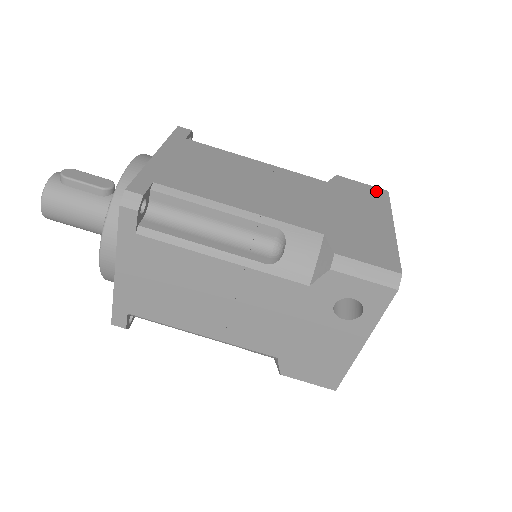
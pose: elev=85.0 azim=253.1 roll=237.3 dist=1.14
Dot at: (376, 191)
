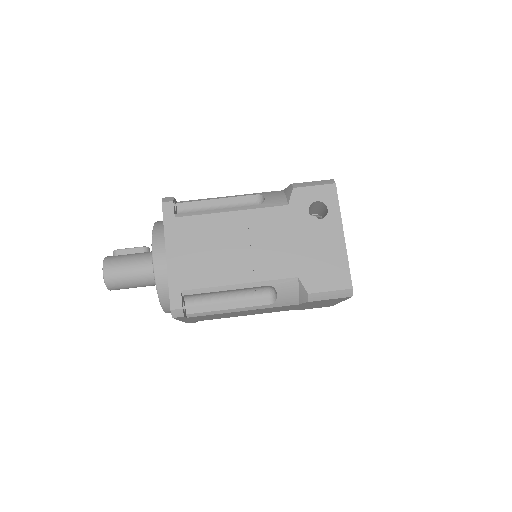
Dot at: occluded
